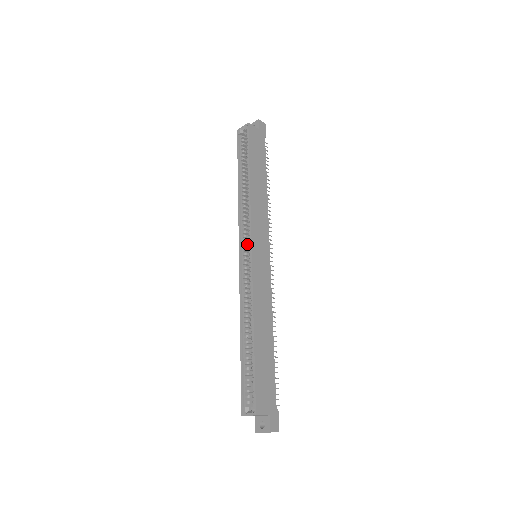
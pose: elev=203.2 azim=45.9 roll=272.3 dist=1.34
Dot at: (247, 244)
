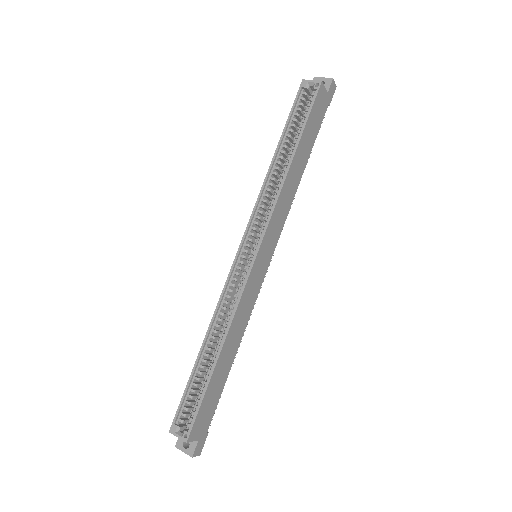
Dot at: (252, 237)
